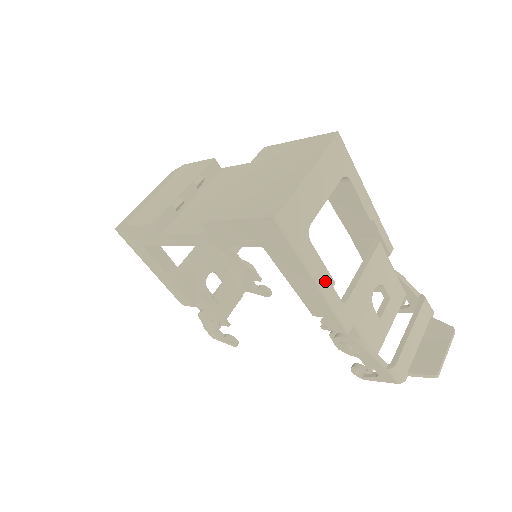
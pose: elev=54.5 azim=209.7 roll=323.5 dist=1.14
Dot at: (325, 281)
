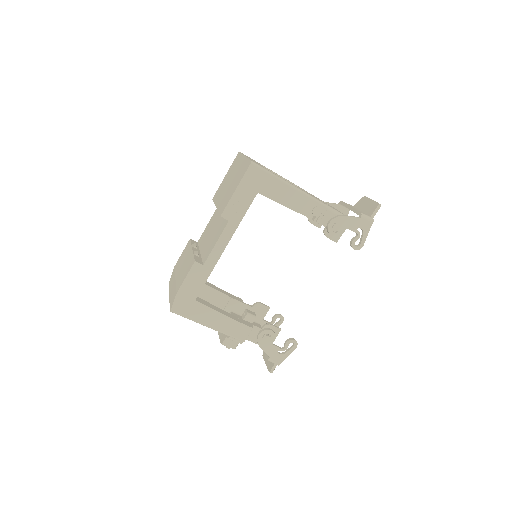
Dot at: (295, 186)
